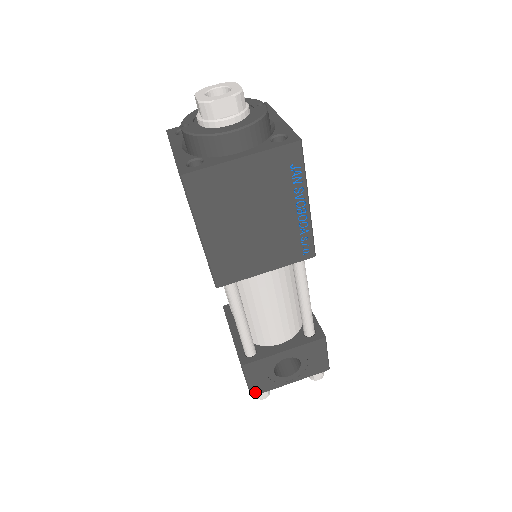
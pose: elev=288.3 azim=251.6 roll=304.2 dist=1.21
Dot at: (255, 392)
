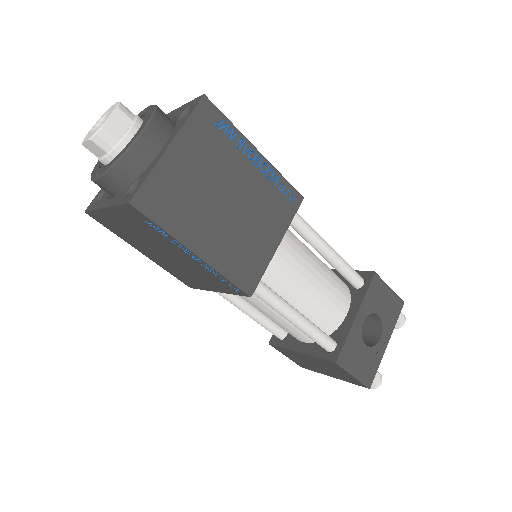
Dot at: (369, 381)
